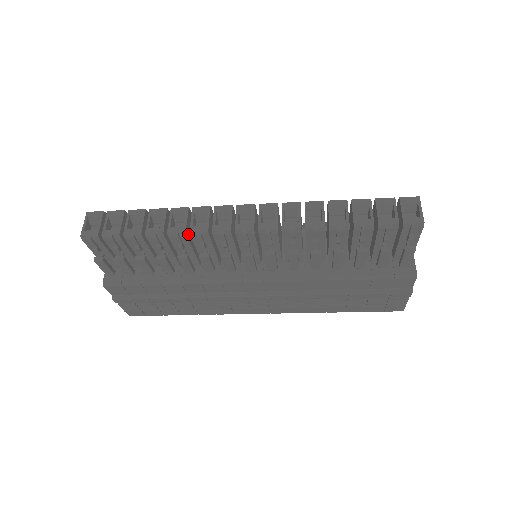
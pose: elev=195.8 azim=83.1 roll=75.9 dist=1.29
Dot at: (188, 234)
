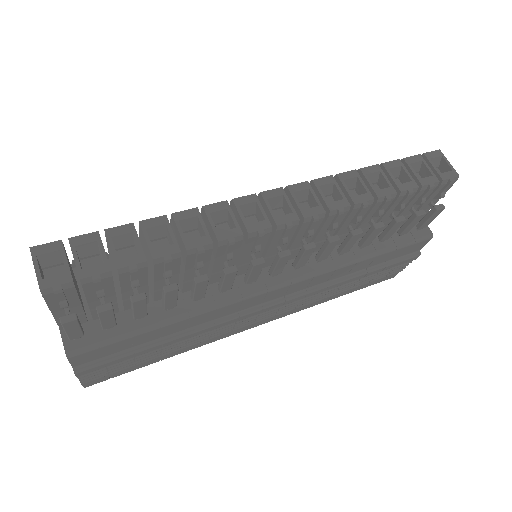
Dot at: occluded
